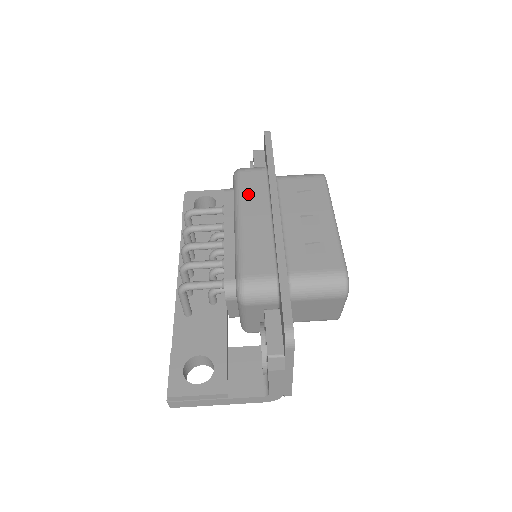
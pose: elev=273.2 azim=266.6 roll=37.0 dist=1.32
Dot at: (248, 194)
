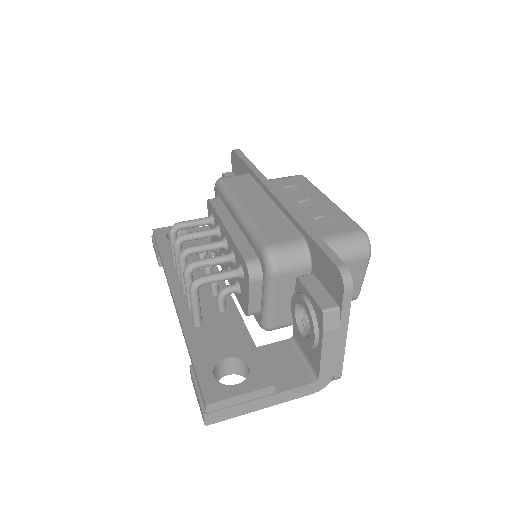
Dot at: (240, 191)
